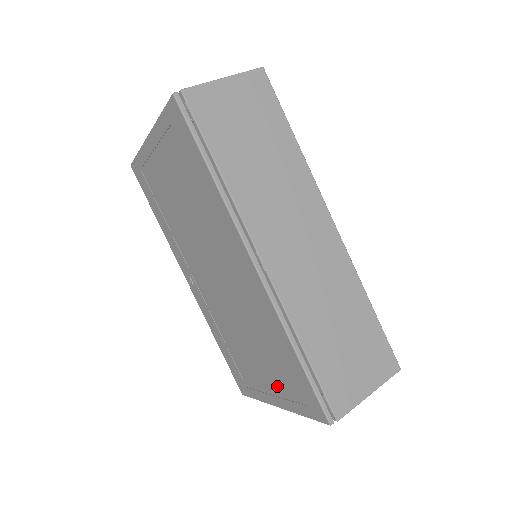
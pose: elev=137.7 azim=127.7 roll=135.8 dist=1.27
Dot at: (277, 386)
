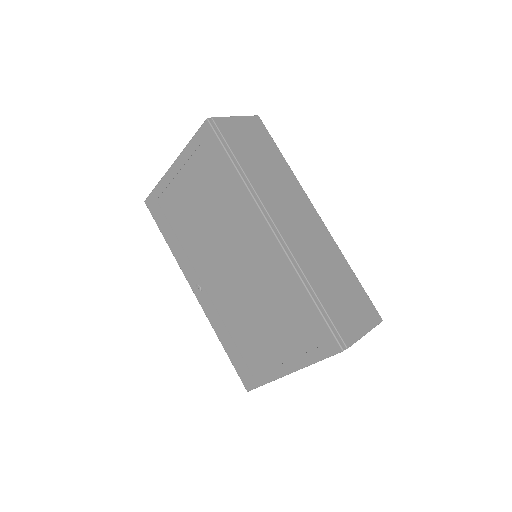
Dot at: (289, 347)
